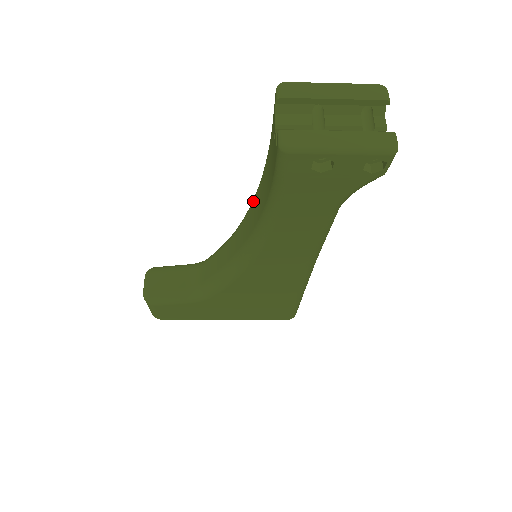
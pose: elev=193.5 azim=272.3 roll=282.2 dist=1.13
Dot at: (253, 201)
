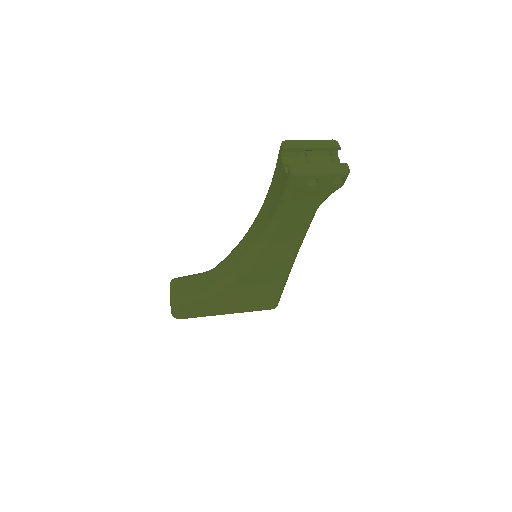
Dot at: (259, 215)
